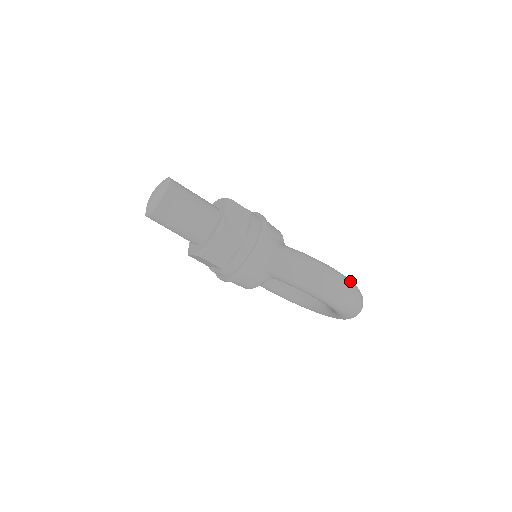
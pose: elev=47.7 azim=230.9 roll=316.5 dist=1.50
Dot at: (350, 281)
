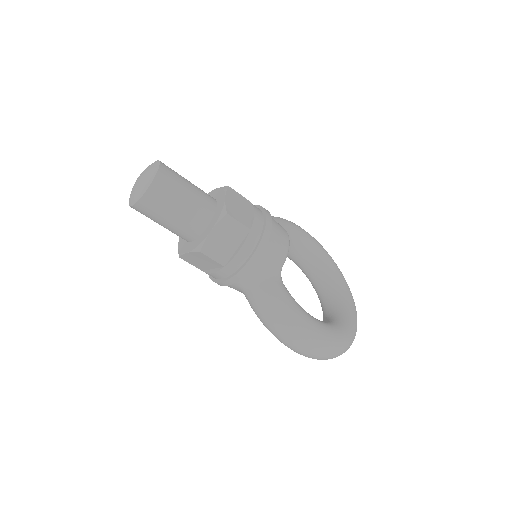
Dot at: (329, 343)
